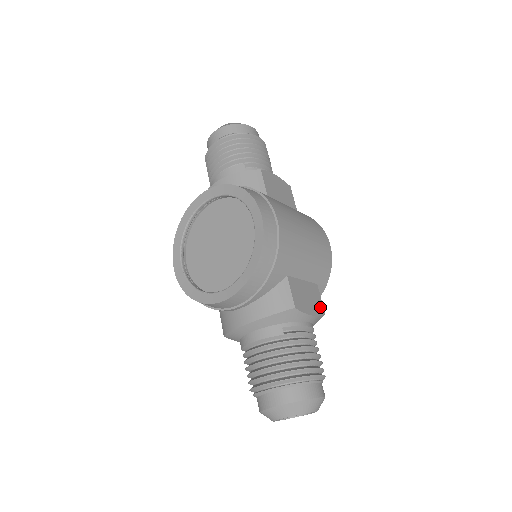
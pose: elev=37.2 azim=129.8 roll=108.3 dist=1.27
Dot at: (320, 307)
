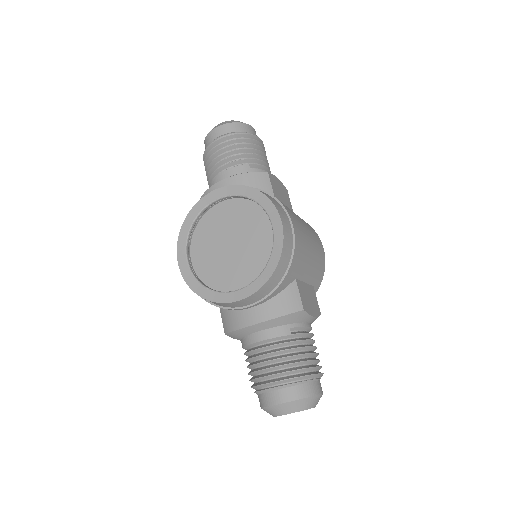
Dot at: (317, 309)
